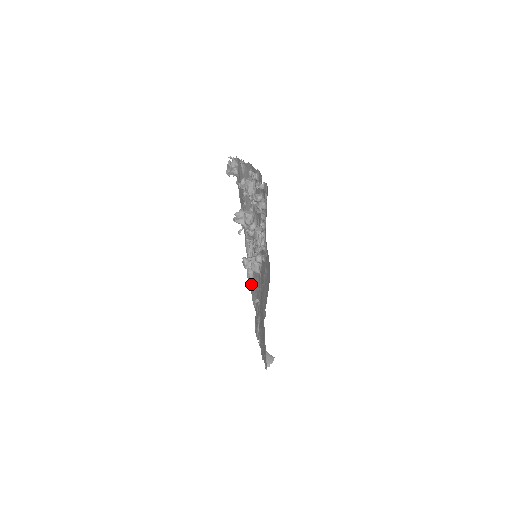
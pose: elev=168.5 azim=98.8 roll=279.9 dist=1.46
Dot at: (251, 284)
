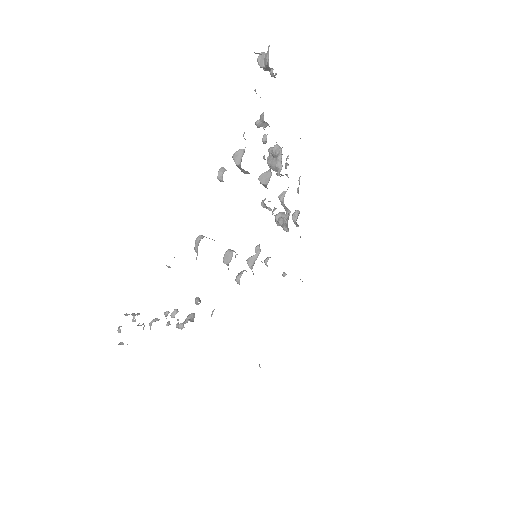
Dot at: occluded
